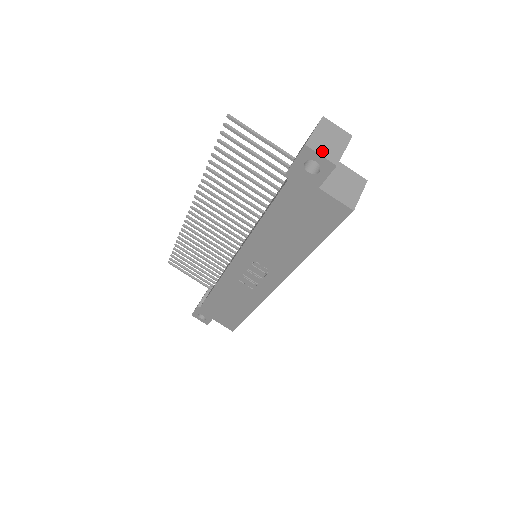
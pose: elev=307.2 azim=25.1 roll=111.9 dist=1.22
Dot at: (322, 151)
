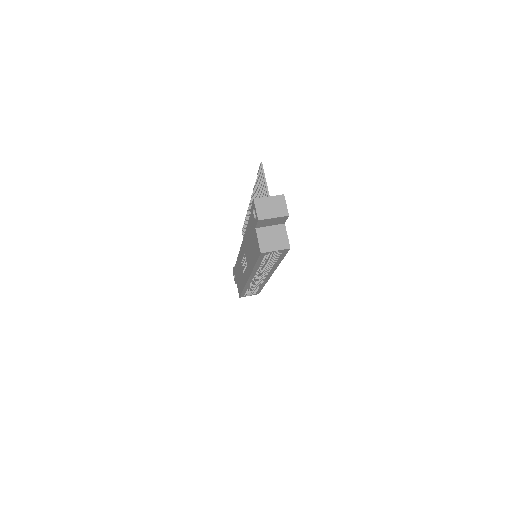
Dot at: (259, 208)
